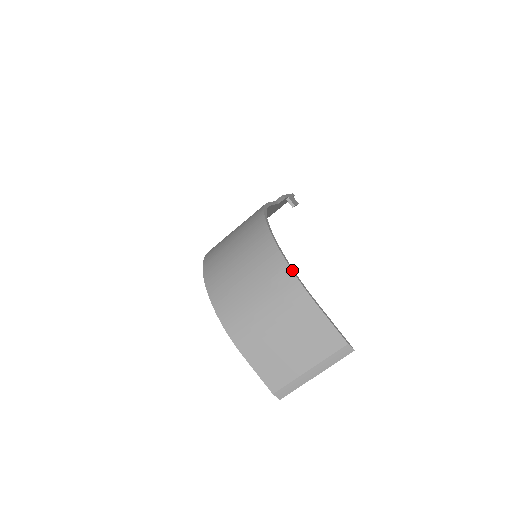
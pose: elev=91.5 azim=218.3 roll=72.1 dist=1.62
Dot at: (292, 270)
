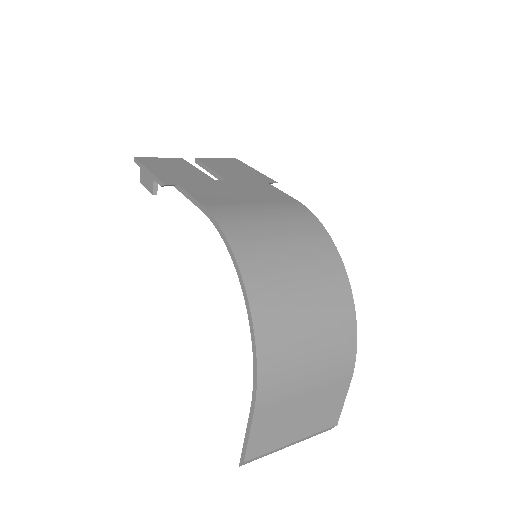
Dot at: occluded
